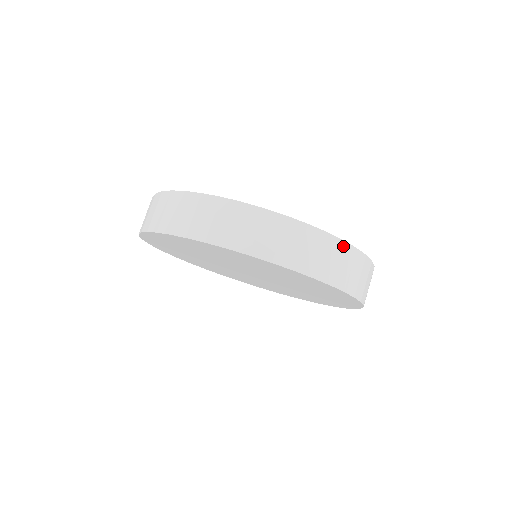
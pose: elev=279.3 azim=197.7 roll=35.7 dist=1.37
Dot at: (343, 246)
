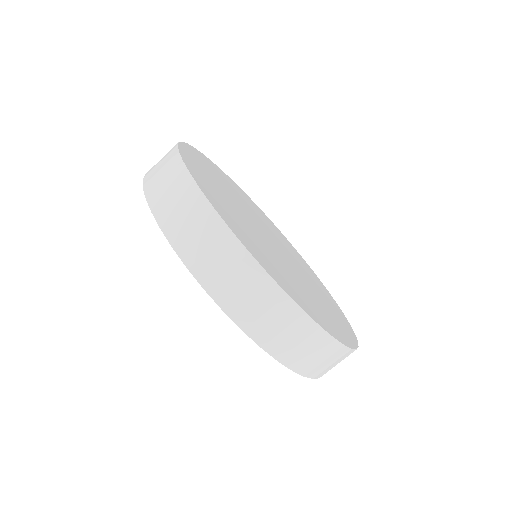
Dot at: (228, 237)
